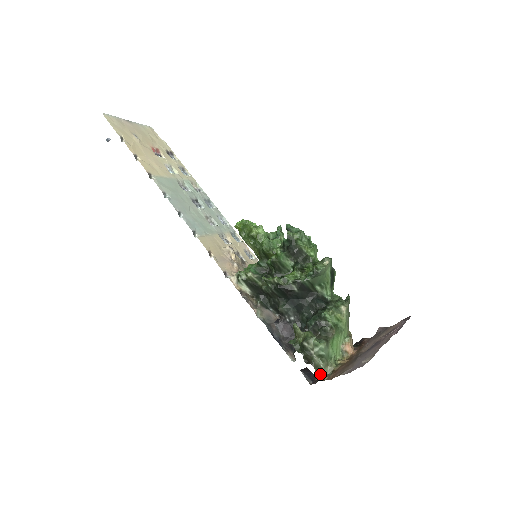
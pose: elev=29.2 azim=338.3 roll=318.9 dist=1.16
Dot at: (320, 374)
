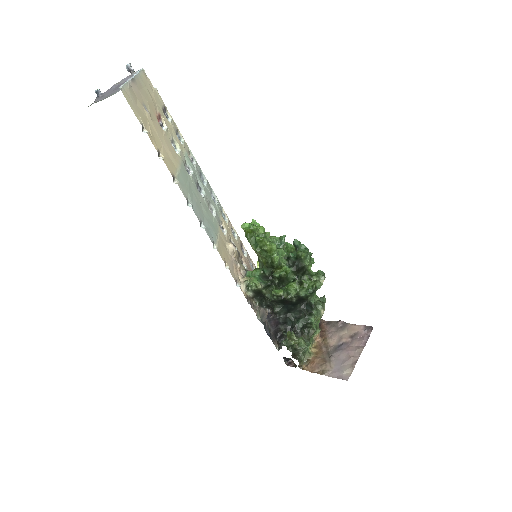
Dot at: (300, 364)
